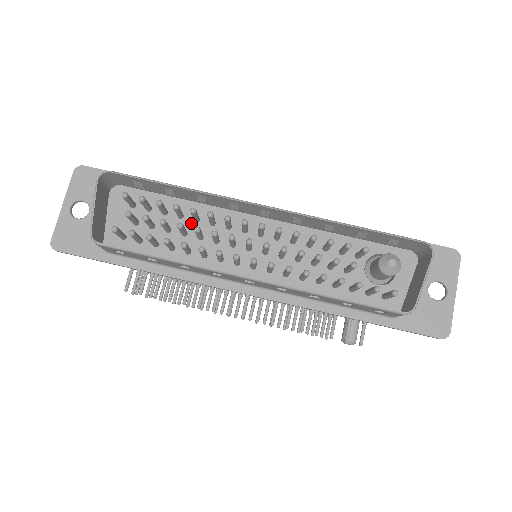
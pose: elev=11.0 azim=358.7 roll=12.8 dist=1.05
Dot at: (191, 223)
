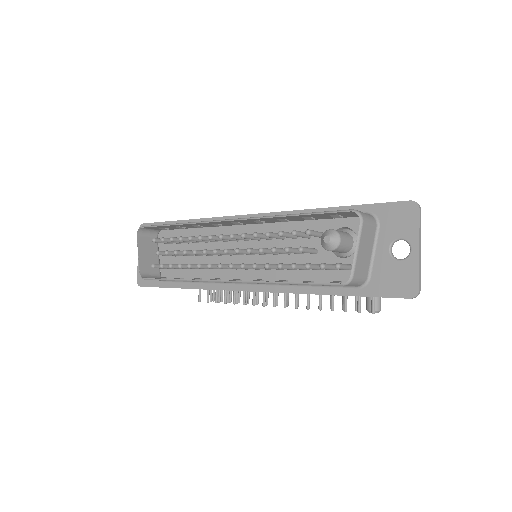
Dot at: (204, 244)
